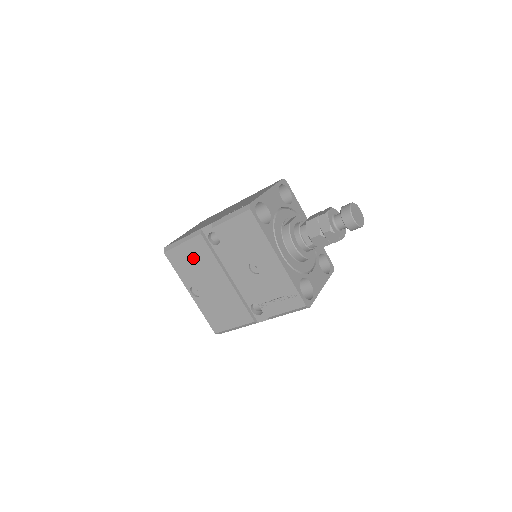
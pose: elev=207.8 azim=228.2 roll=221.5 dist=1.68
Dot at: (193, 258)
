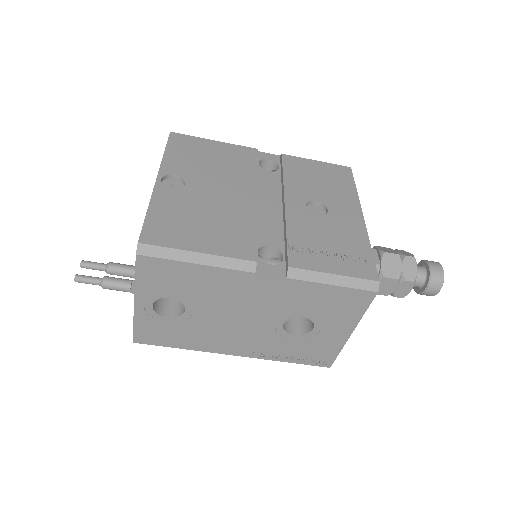
Dot at: (217, 157)
